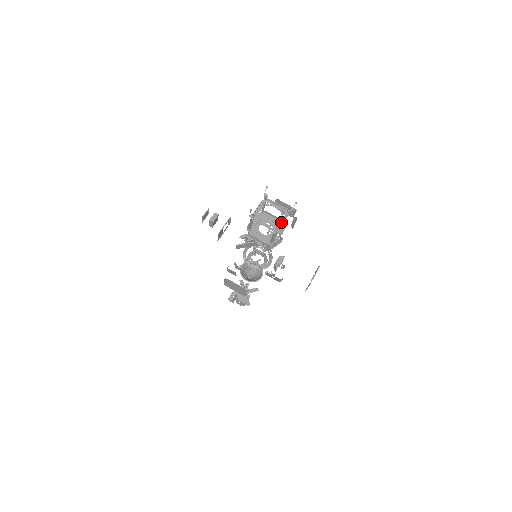
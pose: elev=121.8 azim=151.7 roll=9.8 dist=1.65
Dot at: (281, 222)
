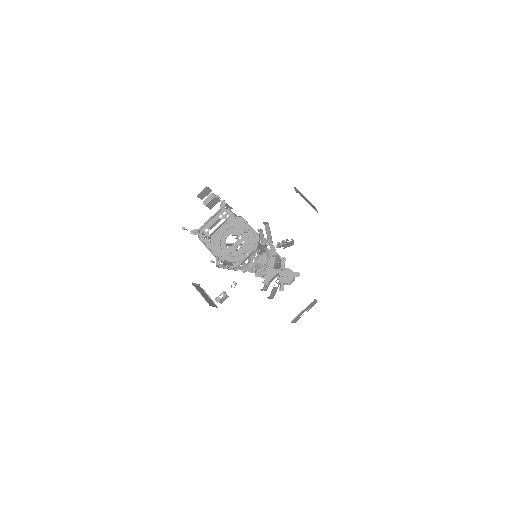
Dot at: (233, 247)
